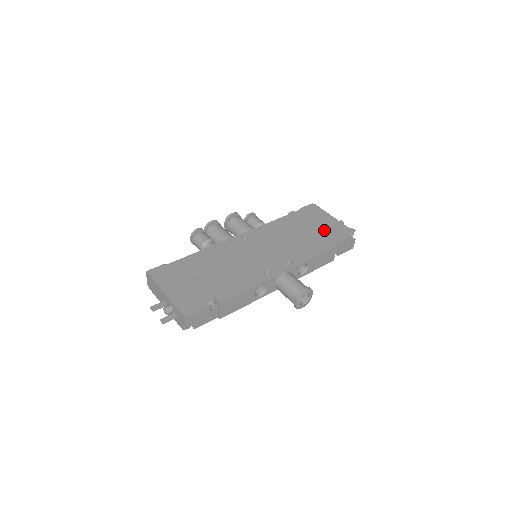
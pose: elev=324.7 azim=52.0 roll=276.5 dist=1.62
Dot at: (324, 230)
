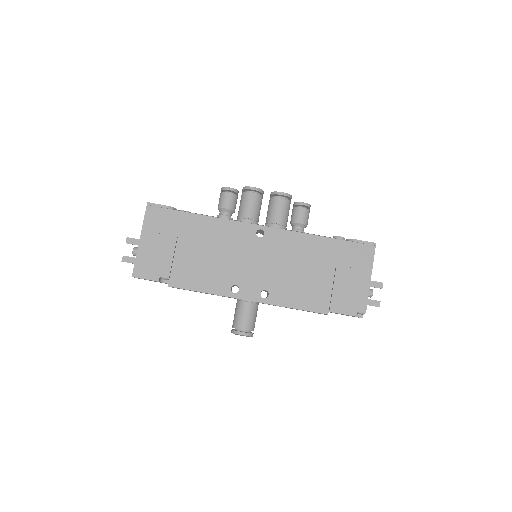
Dot at: (340, 287)
